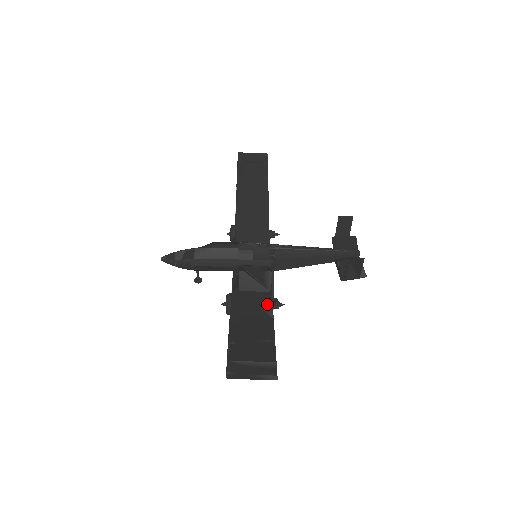
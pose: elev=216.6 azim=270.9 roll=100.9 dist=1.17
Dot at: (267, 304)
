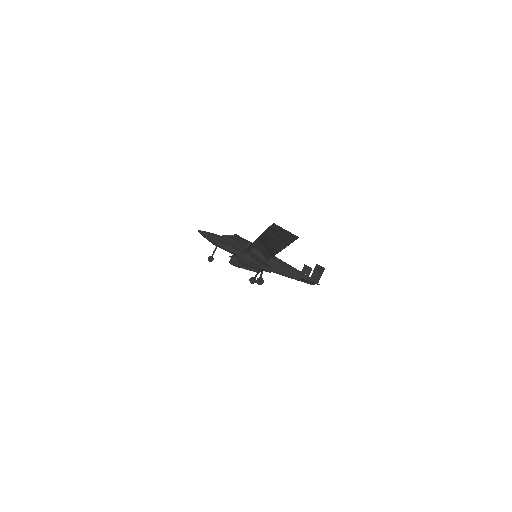
Dot at: (273, 252)
